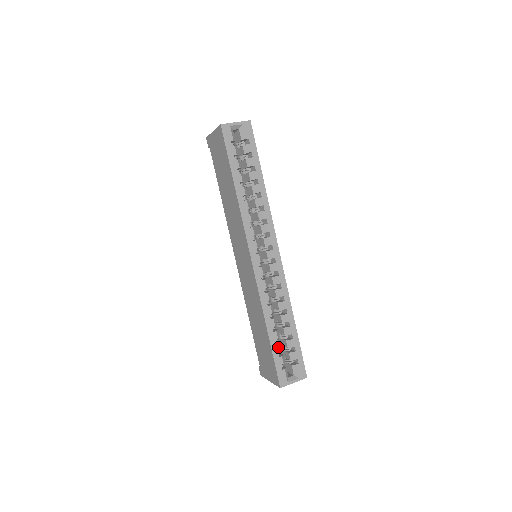
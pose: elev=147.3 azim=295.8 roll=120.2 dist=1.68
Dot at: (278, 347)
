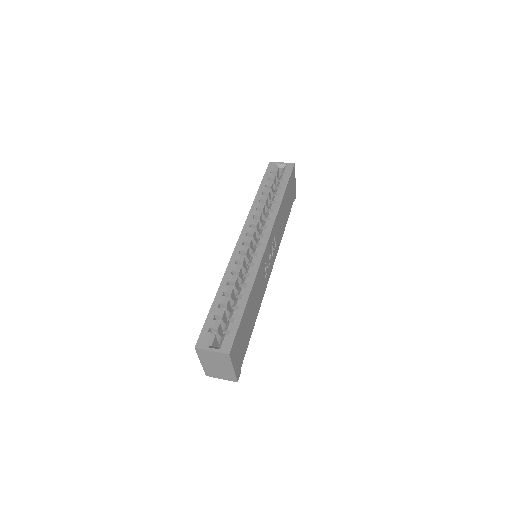
Dot at: (218, 310)
